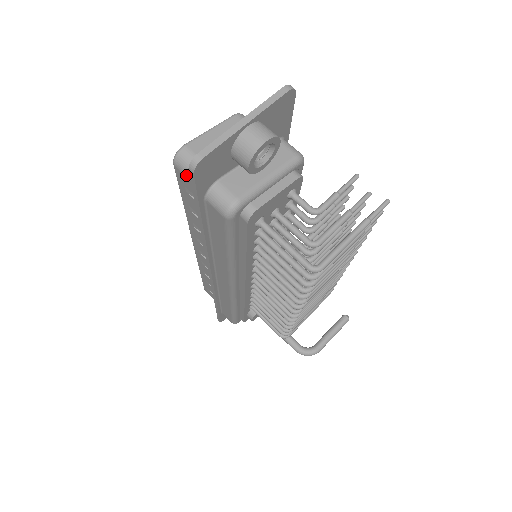
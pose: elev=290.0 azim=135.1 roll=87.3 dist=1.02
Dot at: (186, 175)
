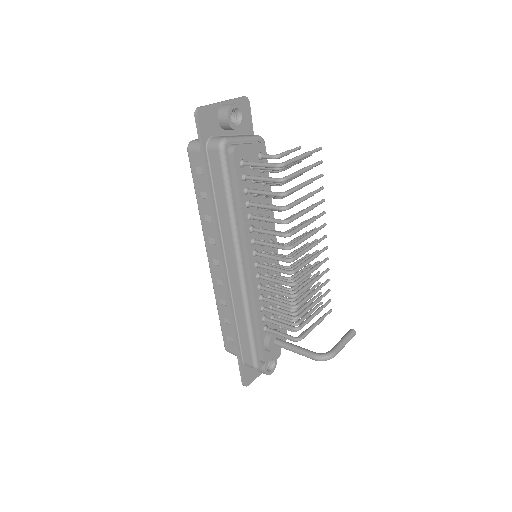
Dot at: (195, 150)
